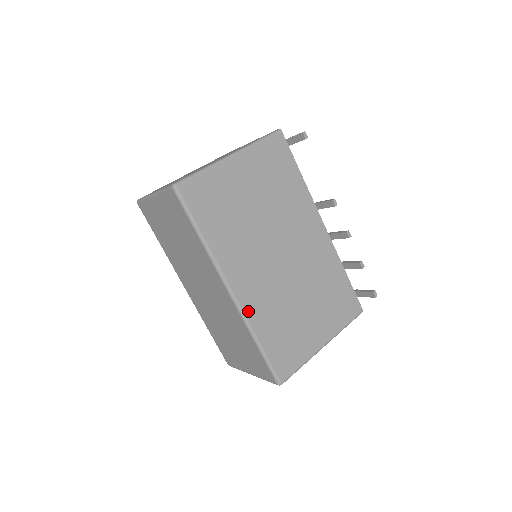
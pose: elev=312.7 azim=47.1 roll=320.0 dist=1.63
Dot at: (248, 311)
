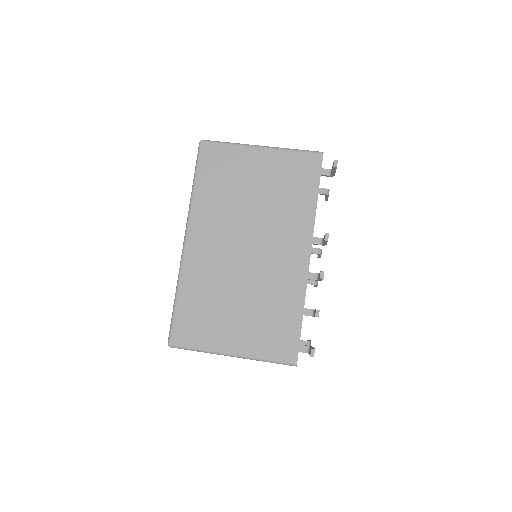
Dot at: (187, 265)
